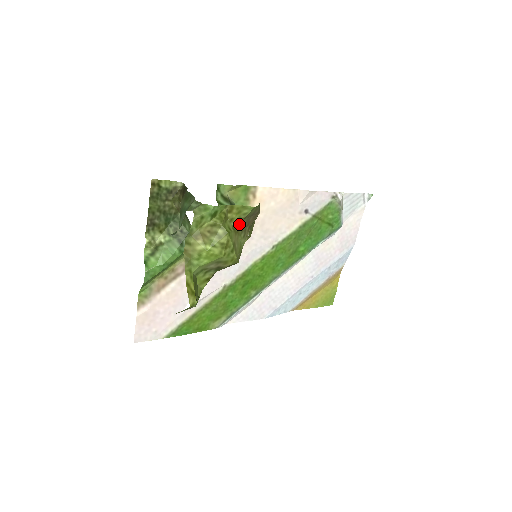
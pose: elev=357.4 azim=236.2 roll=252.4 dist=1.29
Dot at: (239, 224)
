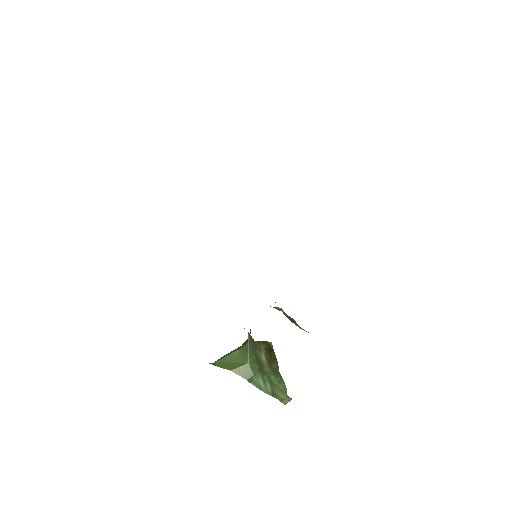
Dot at: occluded
